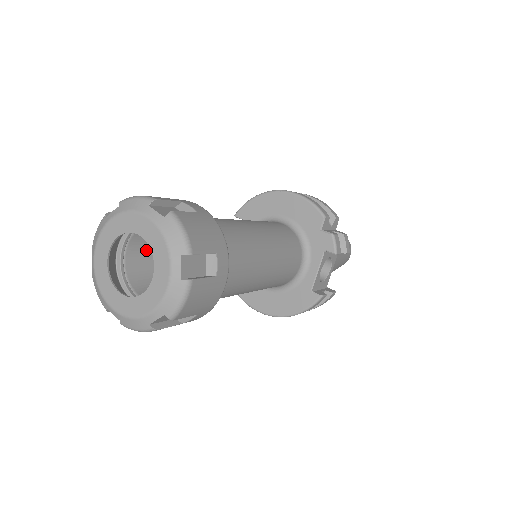
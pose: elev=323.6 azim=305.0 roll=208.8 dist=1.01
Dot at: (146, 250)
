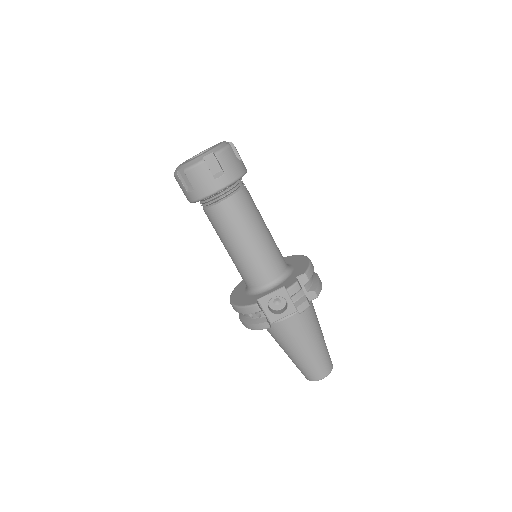
Dot at: occluded
